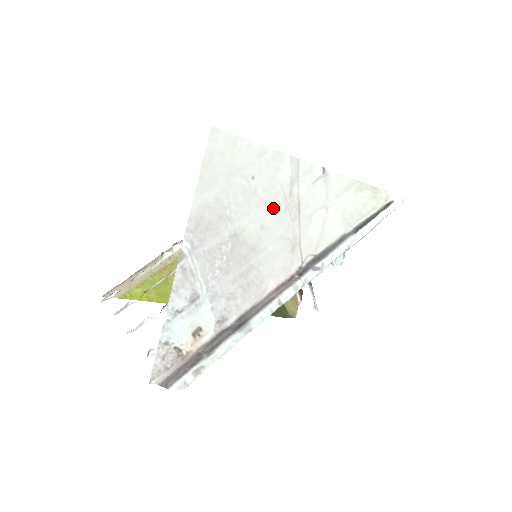
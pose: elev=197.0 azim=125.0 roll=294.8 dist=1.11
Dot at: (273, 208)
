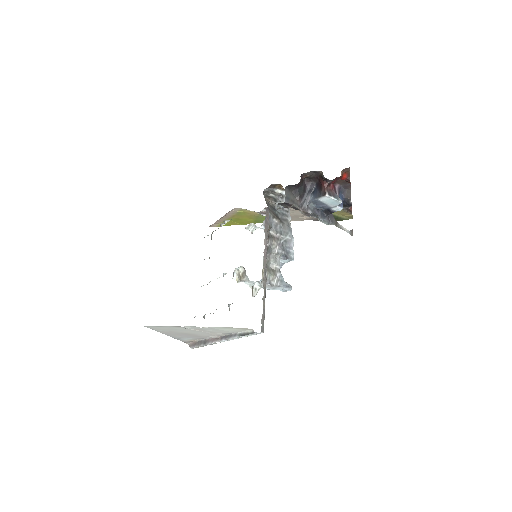
Dot at: (191, 331)
